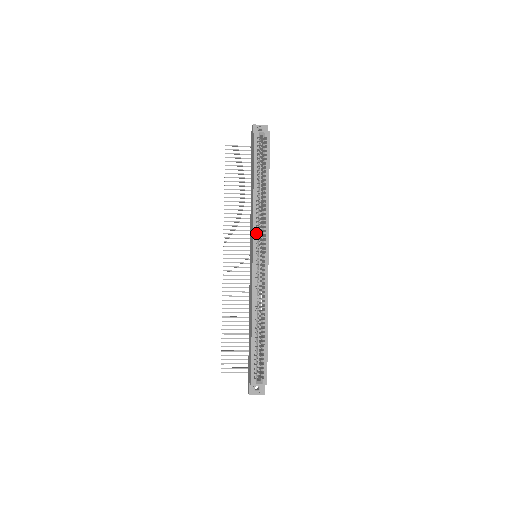
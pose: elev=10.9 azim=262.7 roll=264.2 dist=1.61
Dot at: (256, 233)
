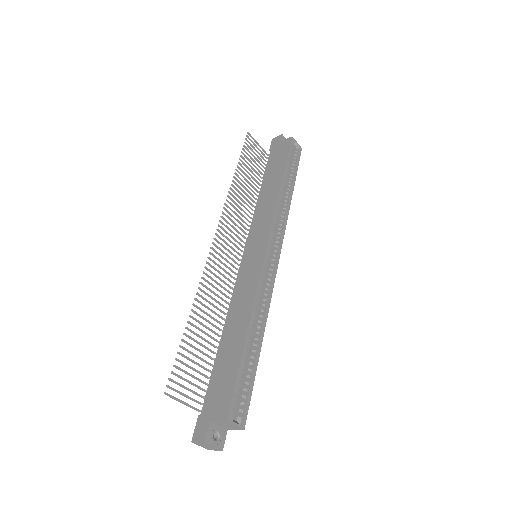
Dot at: (274, 227)
